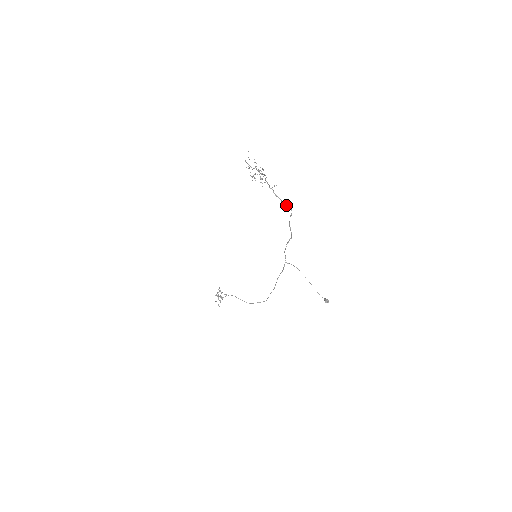
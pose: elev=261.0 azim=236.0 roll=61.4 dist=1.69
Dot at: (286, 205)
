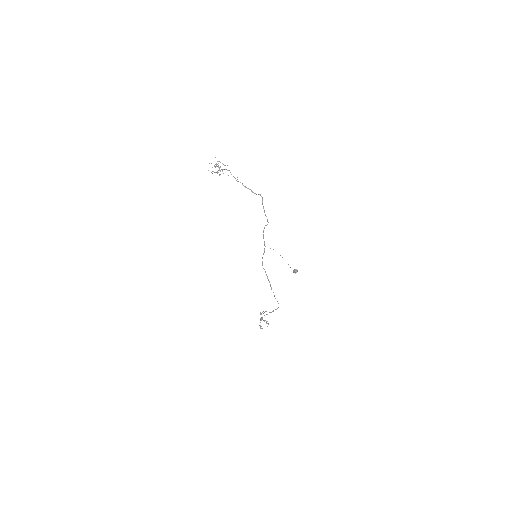
Dot at: occluded
